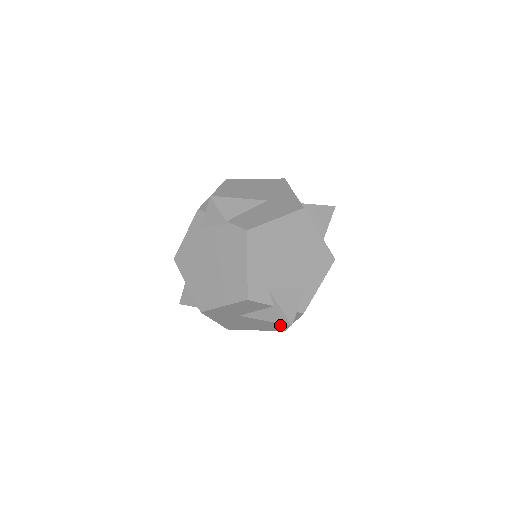
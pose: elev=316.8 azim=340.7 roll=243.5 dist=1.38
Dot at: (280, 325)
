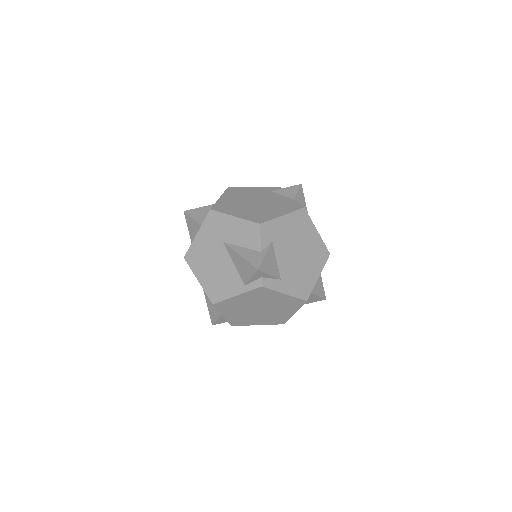
Dot at: (223, 289)
